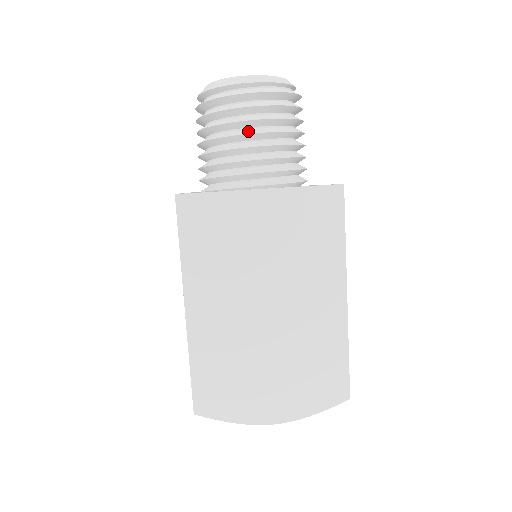
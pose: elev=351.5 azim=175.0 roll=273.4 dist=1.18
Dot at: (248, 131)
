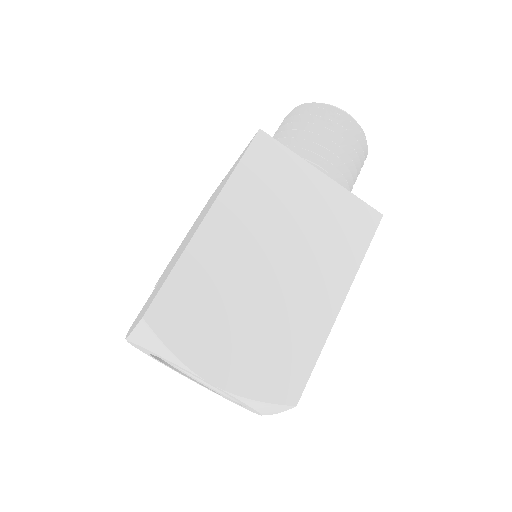
Dot at: (329, 140)
